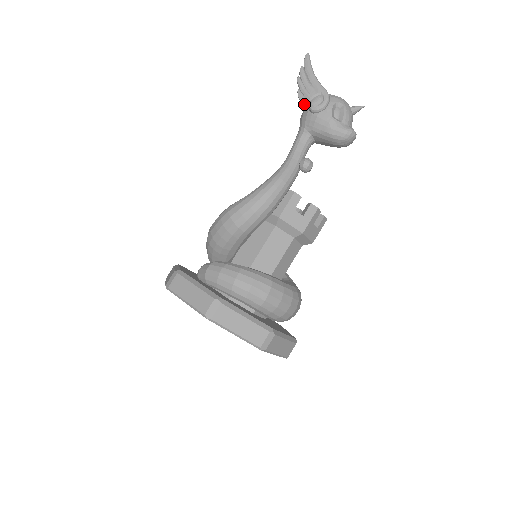
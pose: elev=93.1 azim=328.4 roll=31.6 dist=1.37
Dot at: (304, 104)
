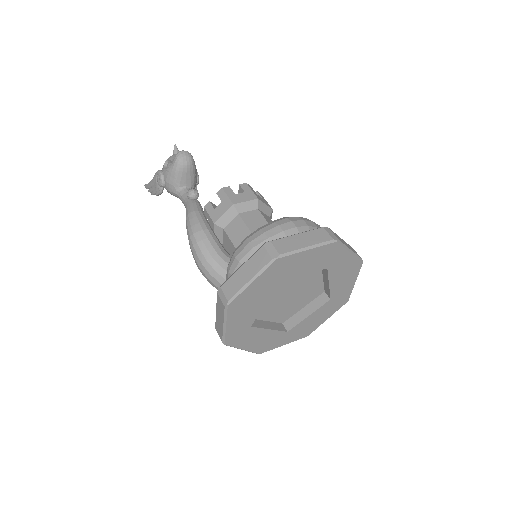
Dot at: (161, 191)
